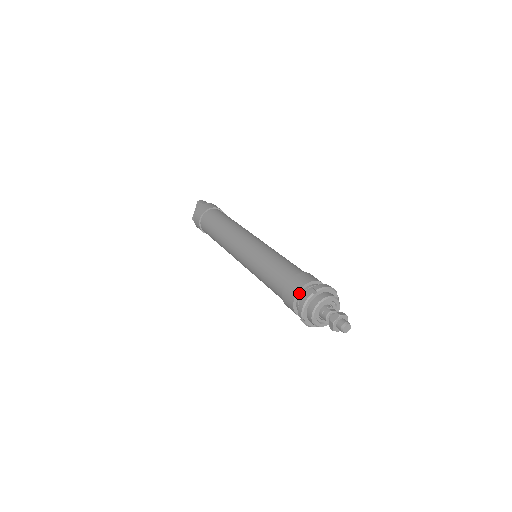
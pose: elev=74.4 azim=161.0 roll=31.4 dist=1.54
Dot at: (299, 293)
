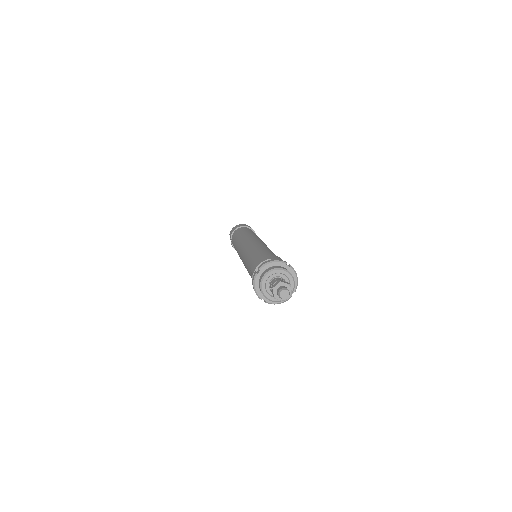
Dot at: occluded
